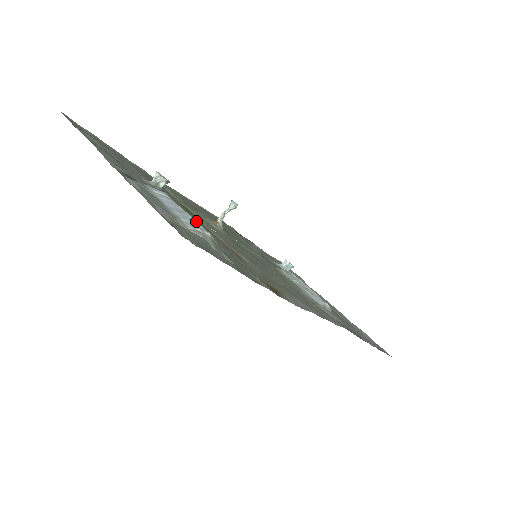
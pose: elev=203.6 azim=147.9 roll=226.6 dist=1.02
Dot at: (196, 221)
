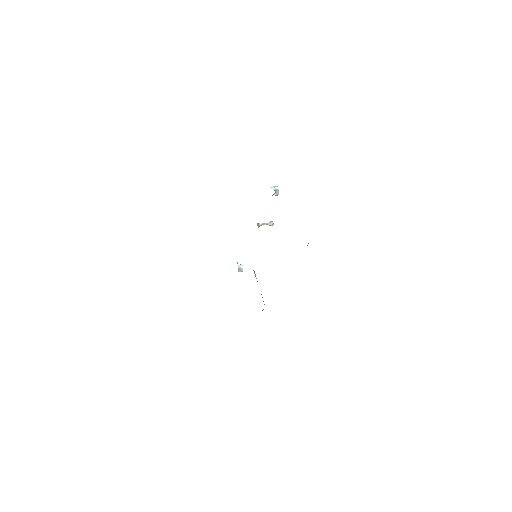
Dot at: occluded
